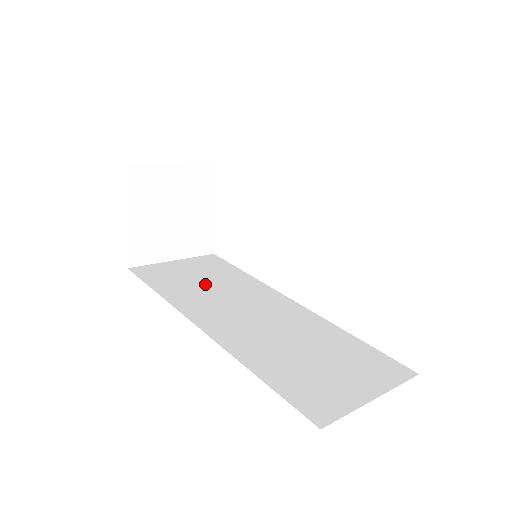
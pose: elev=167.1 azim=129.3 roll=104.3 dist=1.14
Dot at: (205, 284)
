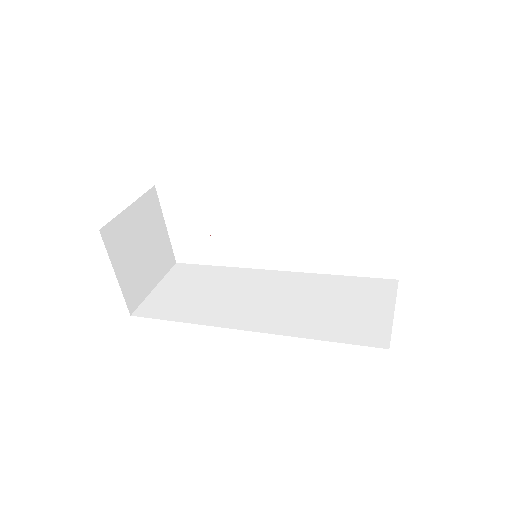
Dot at: (205, 294)
